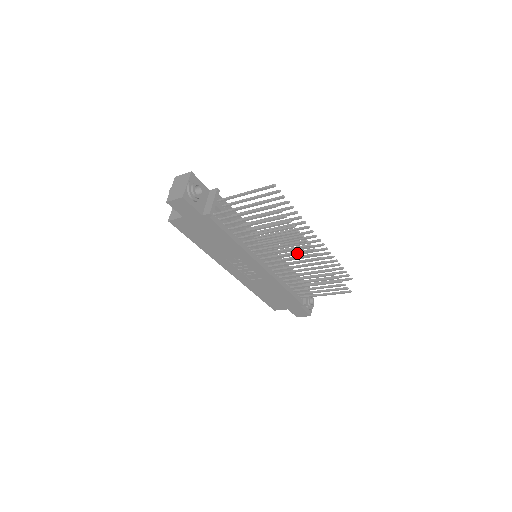
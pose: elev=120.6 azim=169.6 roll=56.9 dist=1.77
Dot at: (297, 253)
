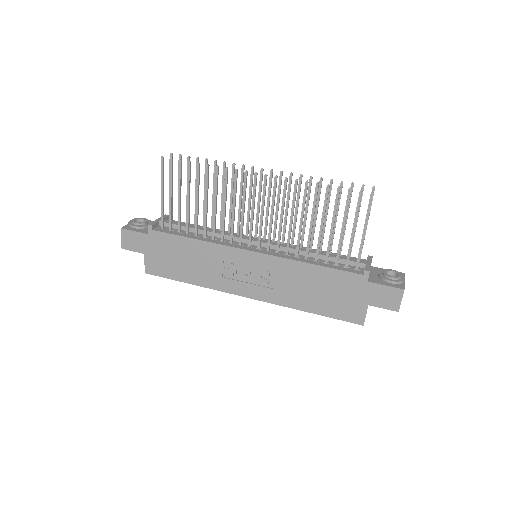
Dot at: (253, 197)
